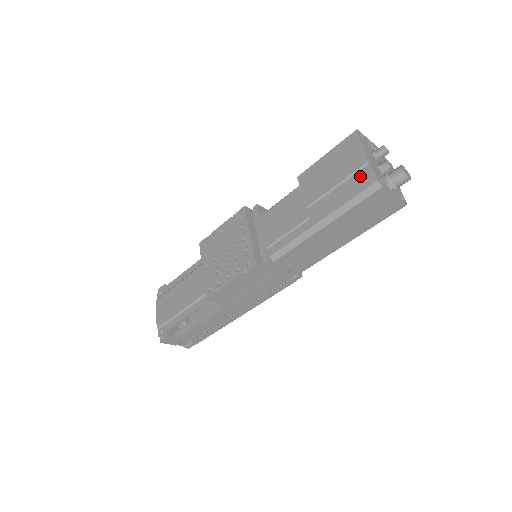
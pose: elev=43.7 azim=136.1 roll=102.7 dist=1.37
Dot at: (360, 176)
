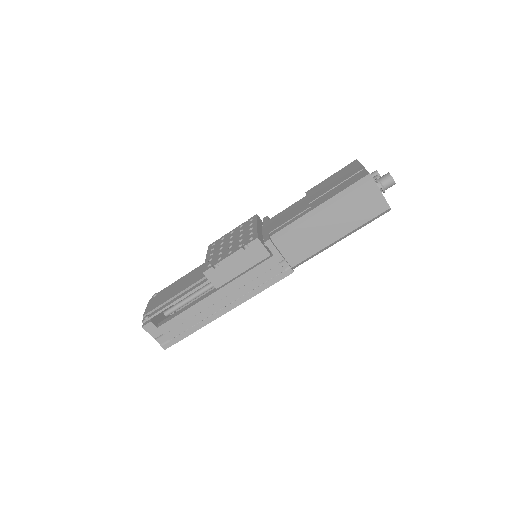
Dot at: (356, 176)
